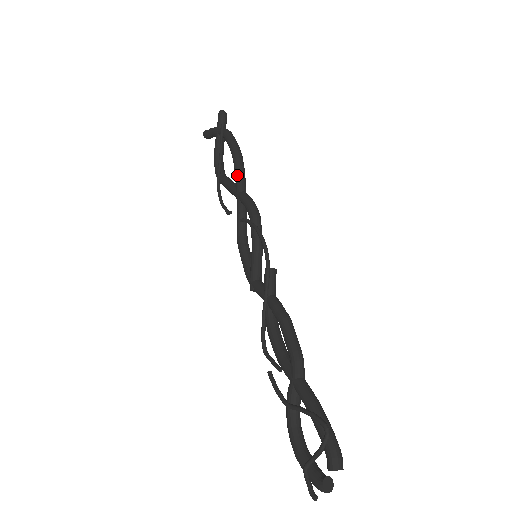
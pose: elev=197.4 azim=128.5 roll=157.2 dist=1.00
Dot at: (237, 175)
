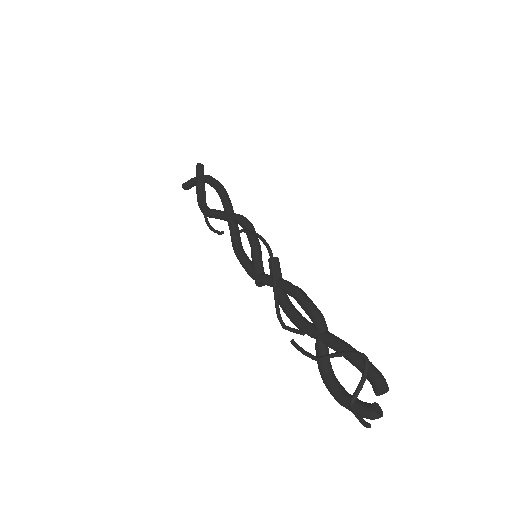
Dot at: (225, 202)
